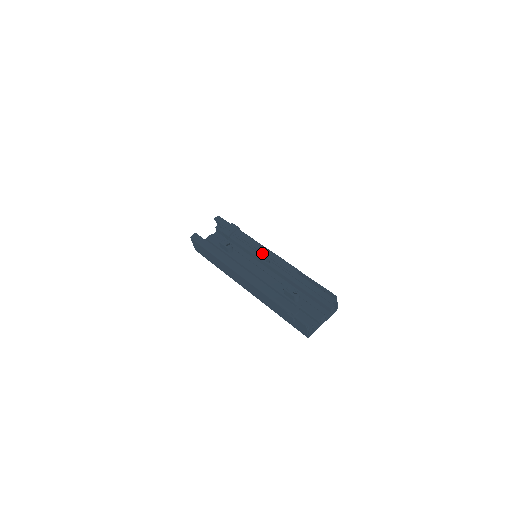
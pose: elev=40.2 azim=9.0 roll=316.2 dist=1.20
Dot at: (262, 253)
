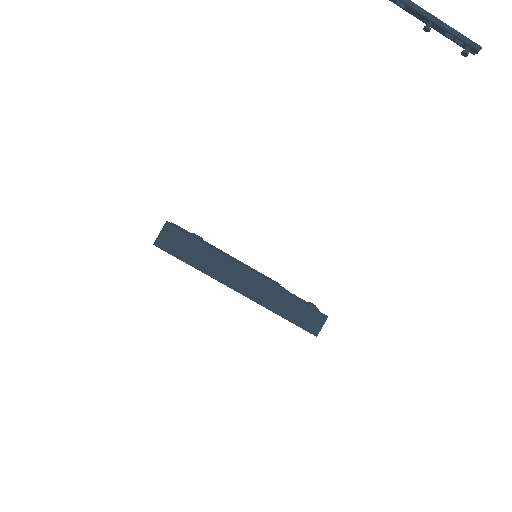
Dot at: occluded
